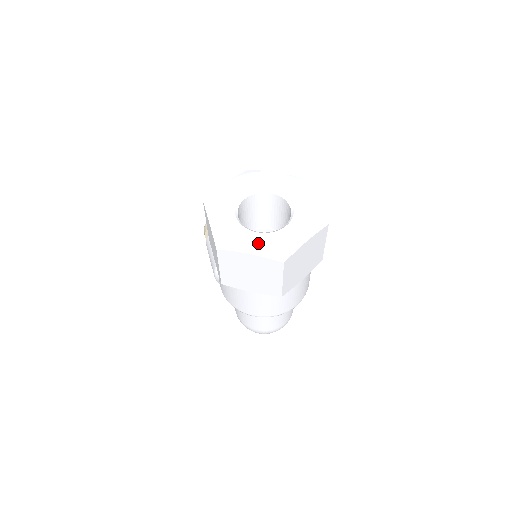
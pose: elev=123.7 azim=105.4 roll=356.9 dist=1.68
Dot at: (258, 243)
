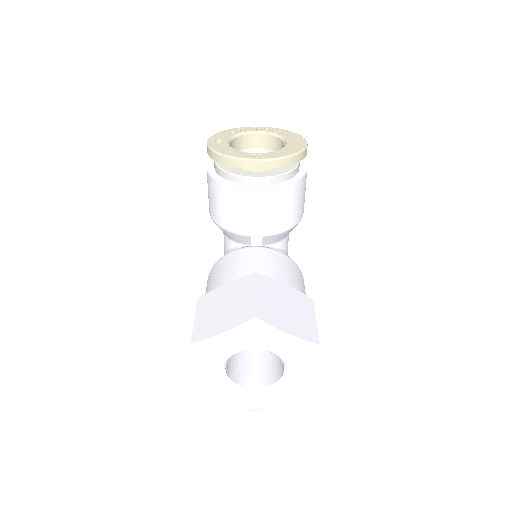
Dot at: (236, 398)
